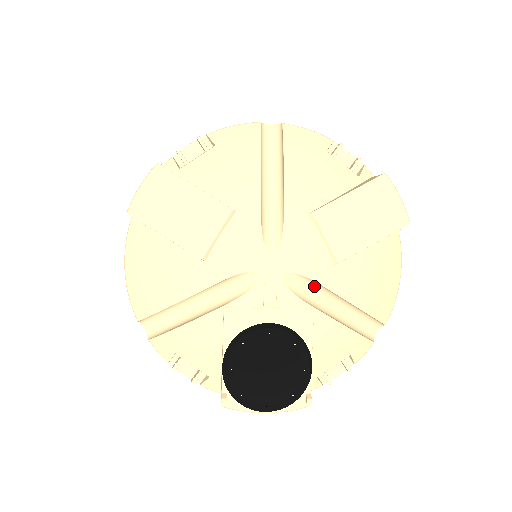
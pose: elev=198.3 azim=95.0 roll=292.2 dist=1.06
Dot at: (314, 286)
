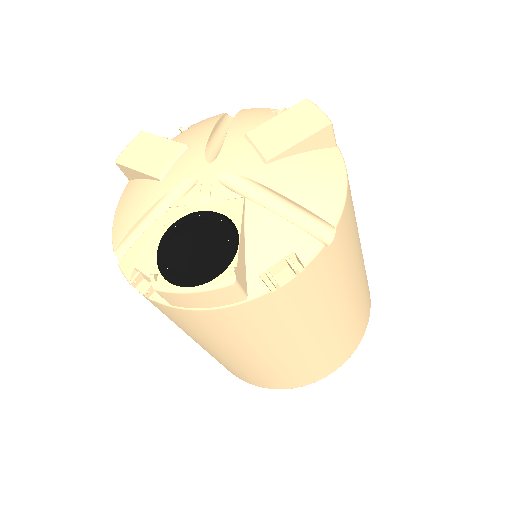
Dot at: (249, 186)
